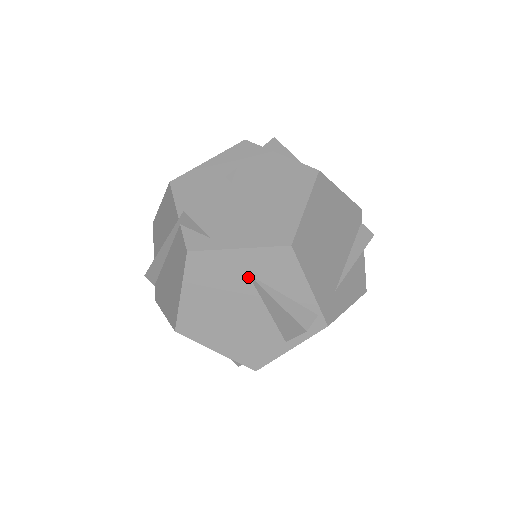
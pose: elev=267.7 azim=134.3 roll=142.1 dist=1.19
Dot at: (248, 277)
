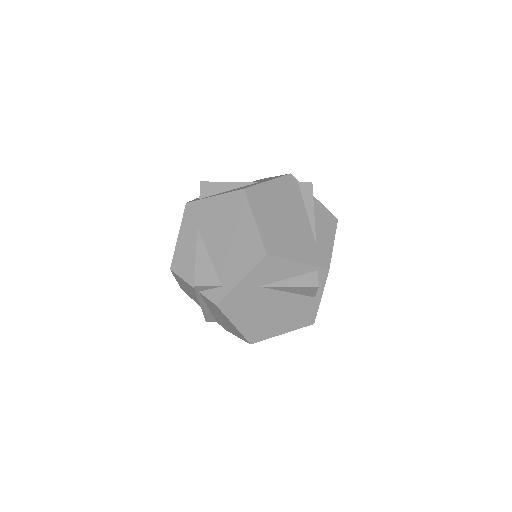
Dot at: (260, 288)
